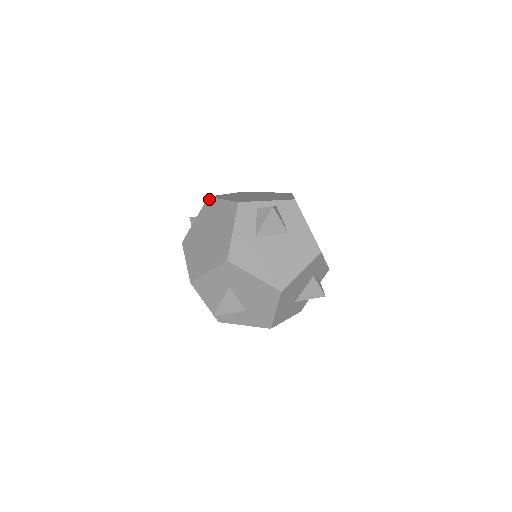
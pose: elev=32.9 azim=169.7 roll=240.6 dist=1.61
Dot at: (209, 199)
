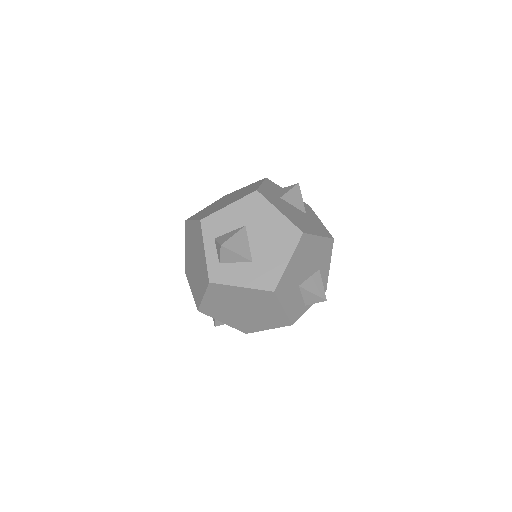
Dot at: (226, 195)
